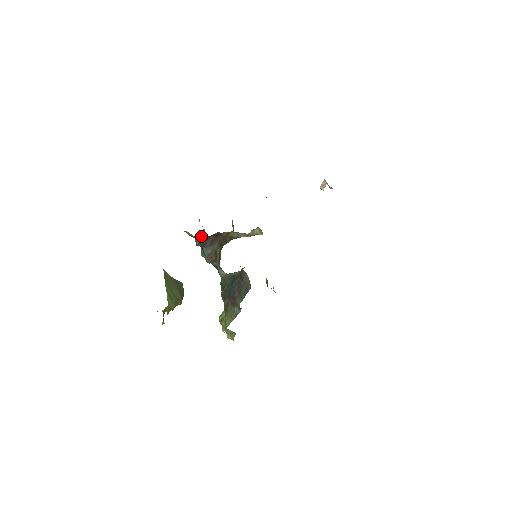
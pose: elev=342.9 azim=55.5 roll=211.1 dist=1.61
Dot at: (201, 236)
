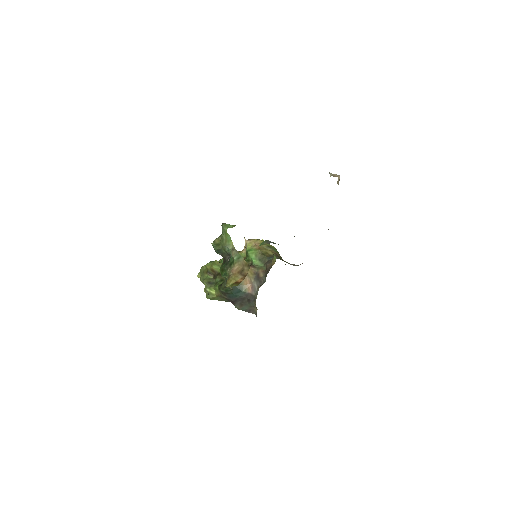
Dot at: occluded
